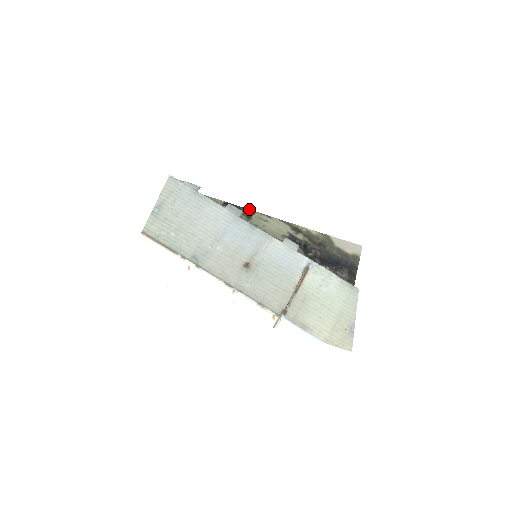
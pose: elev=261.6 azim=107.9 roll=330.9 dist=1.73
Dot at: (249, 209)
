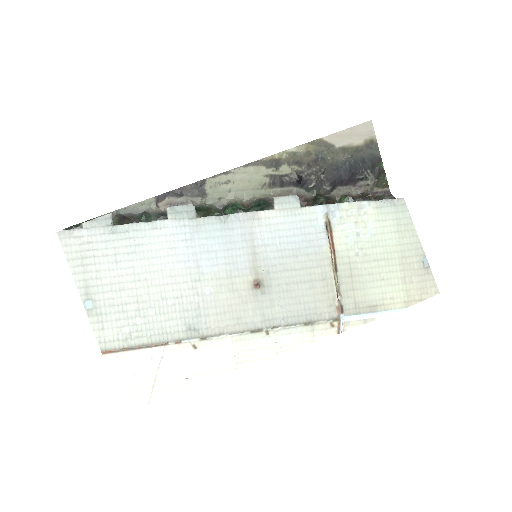
Dot at: occluded
